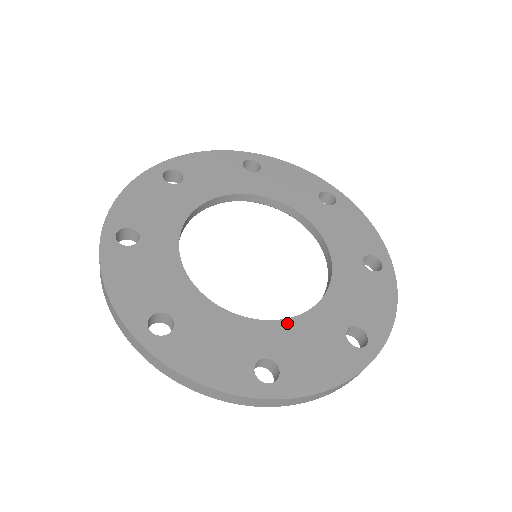
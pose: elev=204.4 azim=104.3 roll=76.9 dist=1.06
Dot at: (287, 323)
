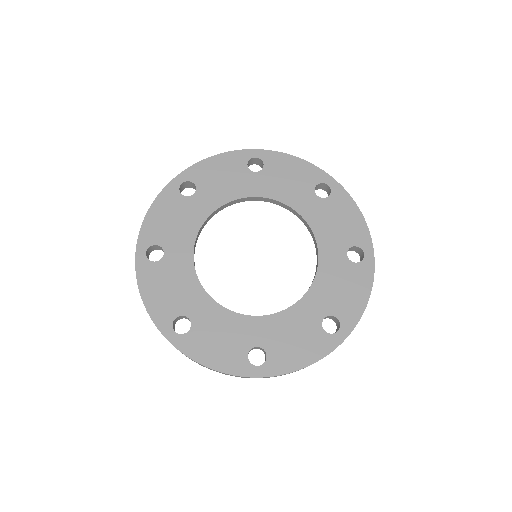
Dot at: (275, 317)
